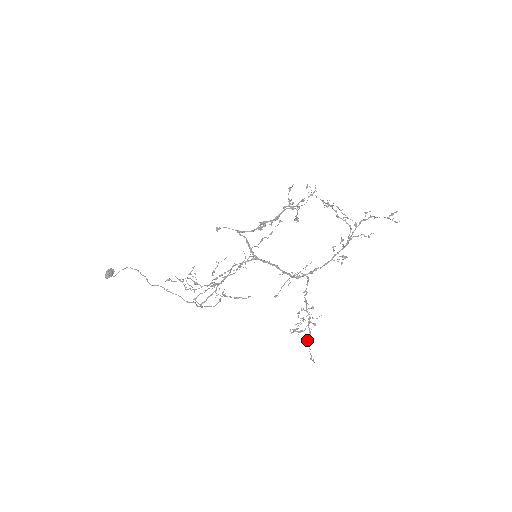
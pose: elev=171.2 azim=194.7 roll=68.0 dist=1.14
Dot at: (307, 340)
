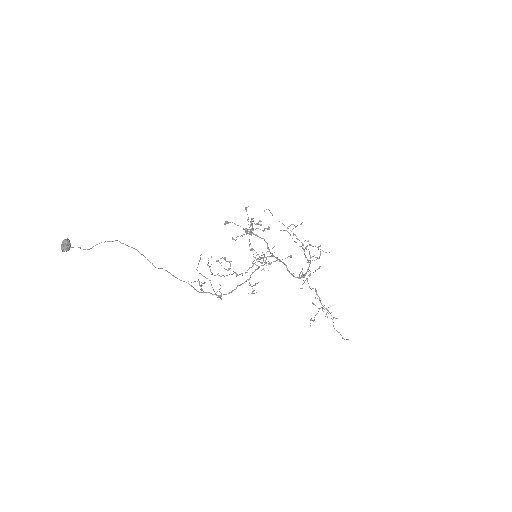
Dot at: occluded
